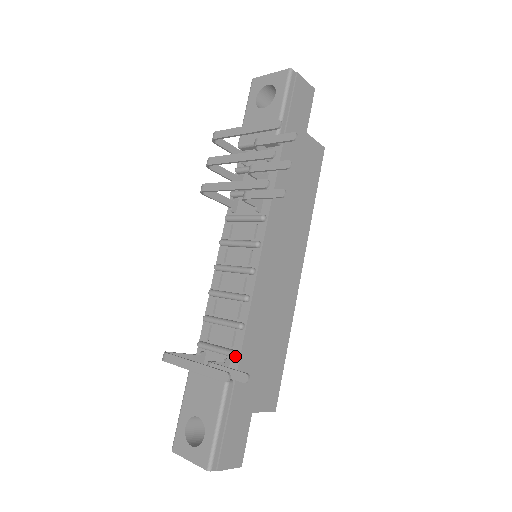
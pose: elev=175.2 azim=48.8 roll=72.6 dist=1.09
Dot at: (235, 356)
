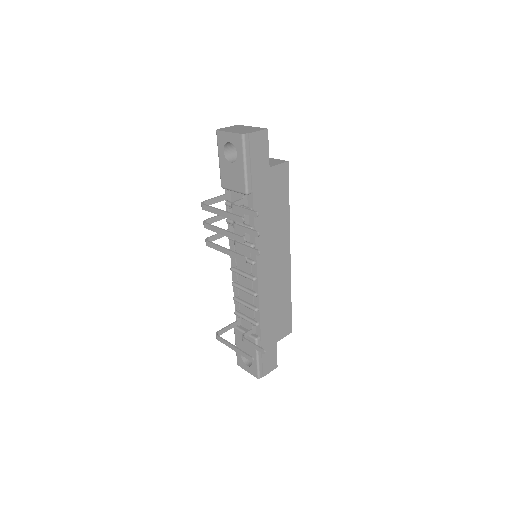
Dot at: (257, 326)
